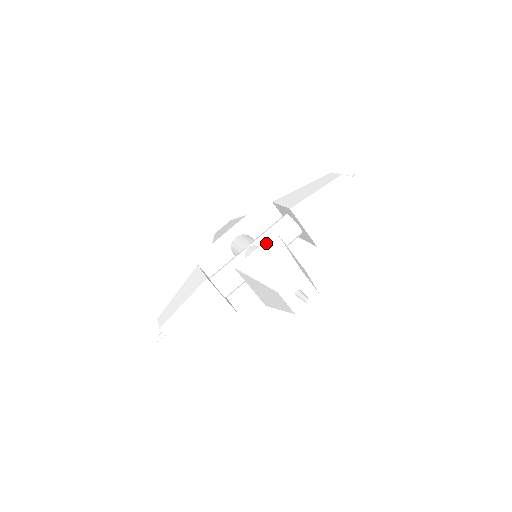
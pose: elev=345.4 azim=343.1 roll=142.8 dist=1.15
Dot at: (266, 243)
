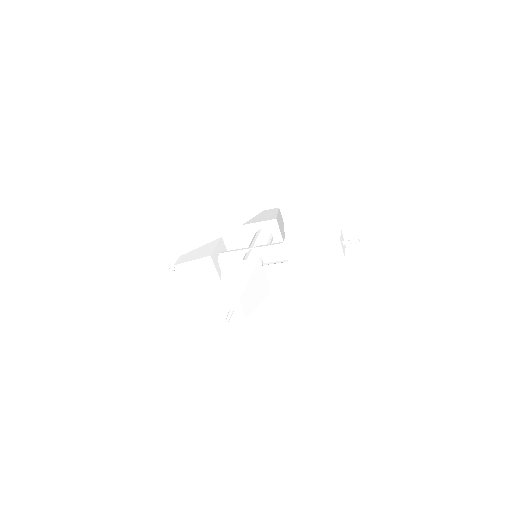
Dot at: (291, 230)
